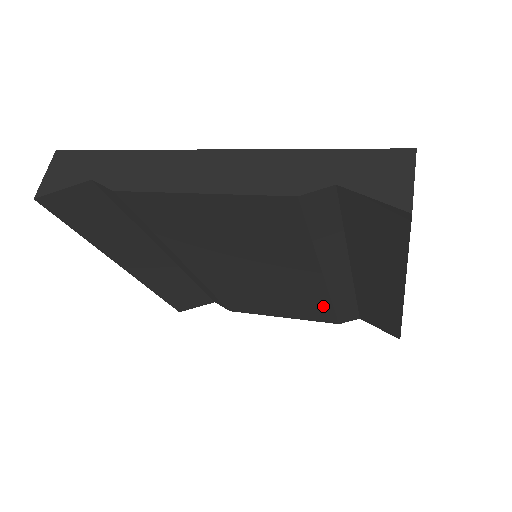
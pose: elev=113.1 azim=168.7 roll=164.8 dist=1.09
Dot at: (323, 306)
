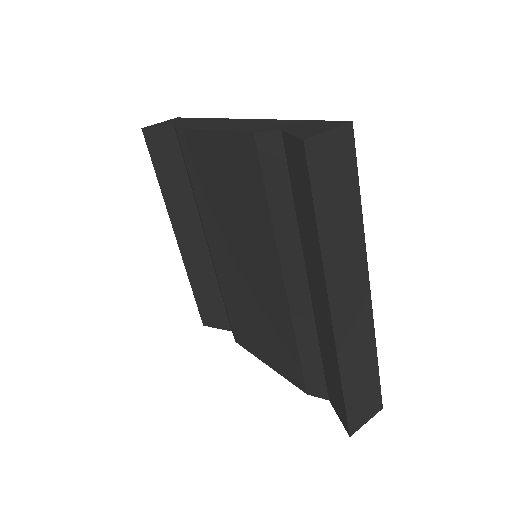
Dot at: (291, 345)
